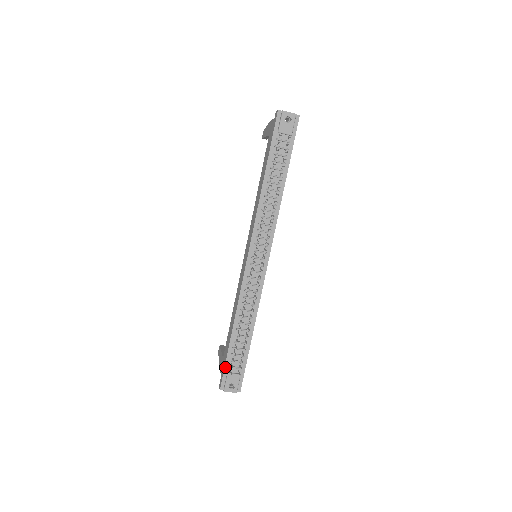
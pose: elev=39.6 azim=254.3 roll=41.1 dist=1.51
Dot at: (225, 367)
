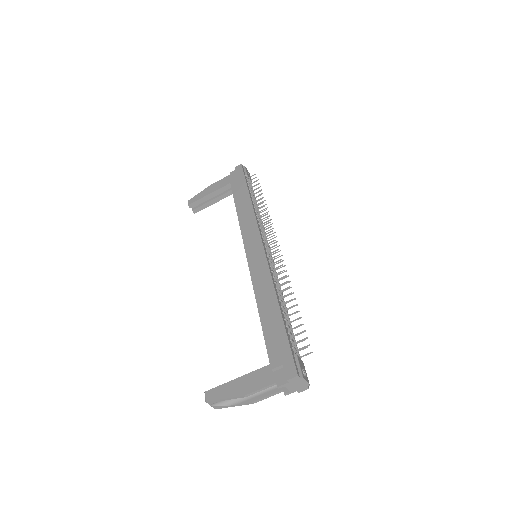
Dot at: (290, 346)
